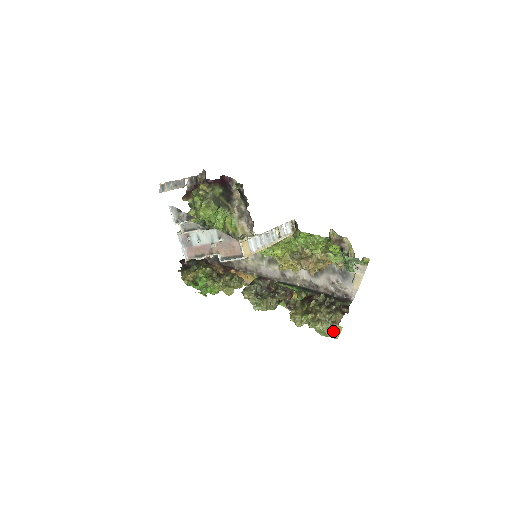
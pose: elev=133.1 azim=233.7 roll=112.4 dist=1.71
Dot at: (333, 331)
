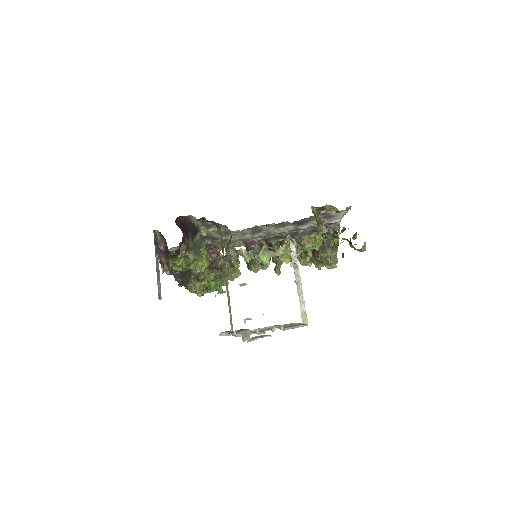
Dot at: occluded
